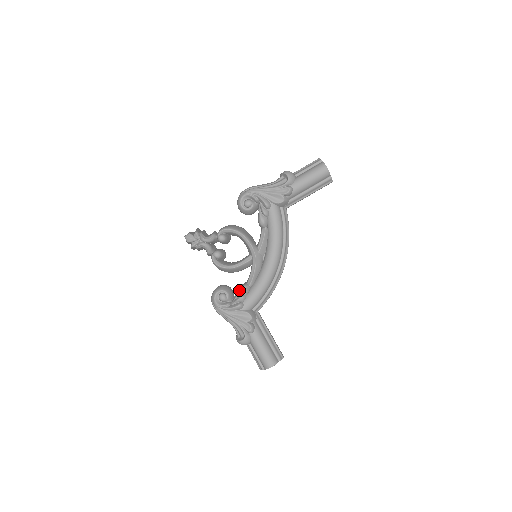
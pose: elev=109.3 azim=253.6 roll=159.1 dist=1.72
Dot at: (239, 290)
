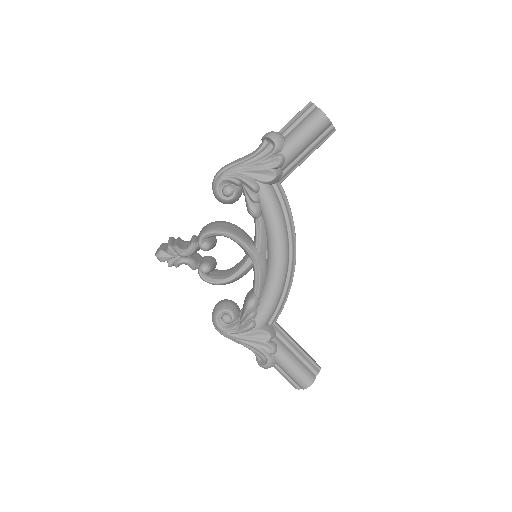
Dot at: (246, 306)
